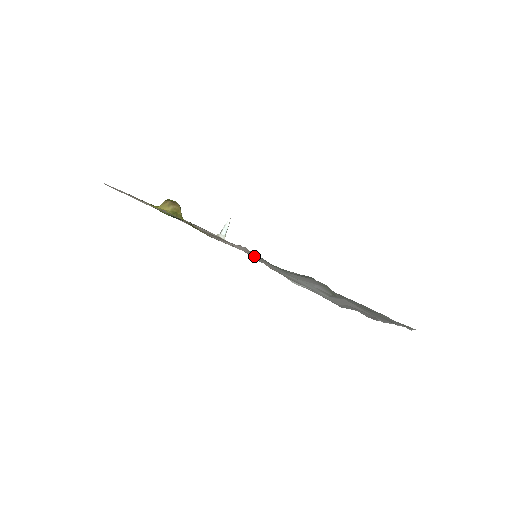
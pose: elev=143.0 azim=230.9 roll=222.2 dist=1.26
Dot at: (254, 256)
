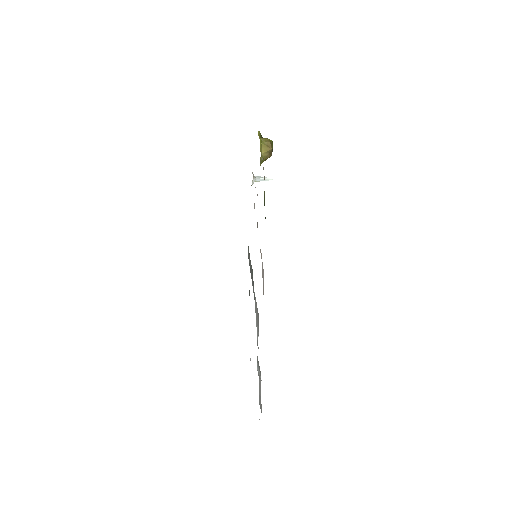
Dot at: occluded
